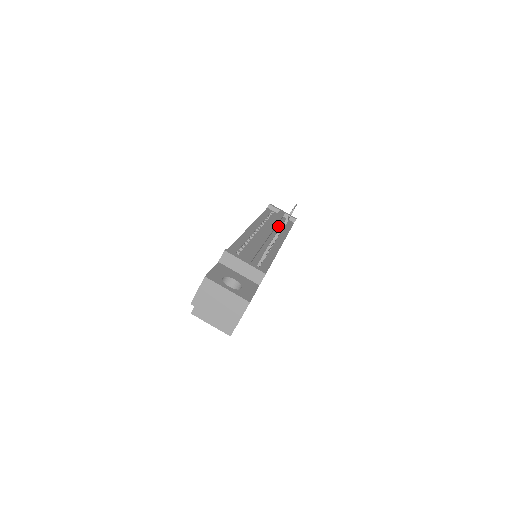
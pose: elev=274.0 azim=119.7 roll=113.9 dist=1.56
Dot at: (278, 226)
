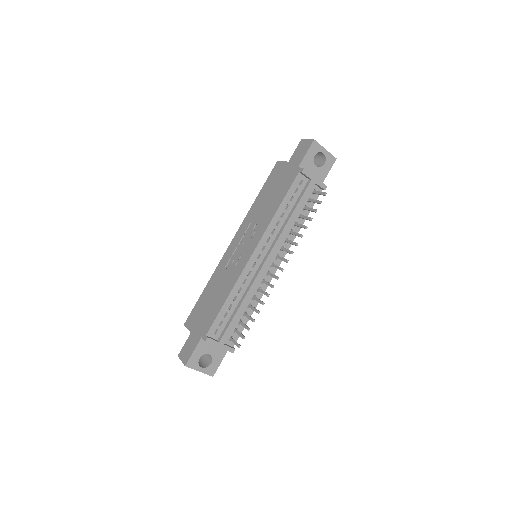
Dot at: (292, 222)
